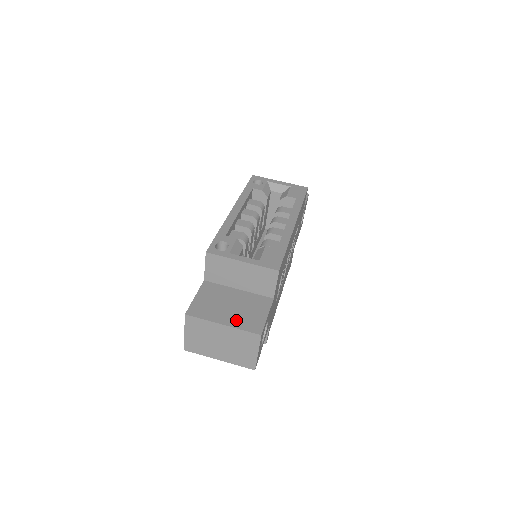
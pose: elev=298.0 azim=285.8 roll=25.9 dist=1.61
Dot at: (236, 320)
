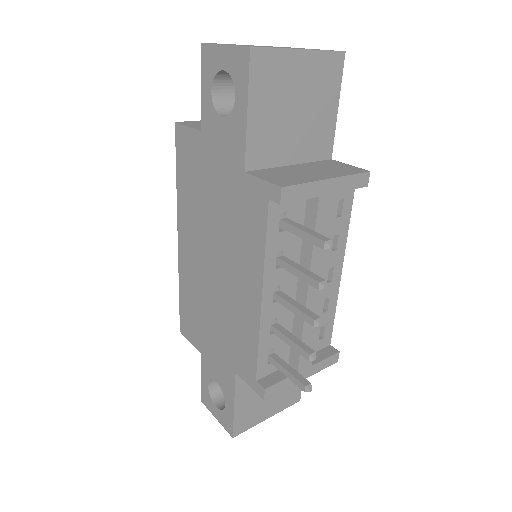
Dot at: occluded
